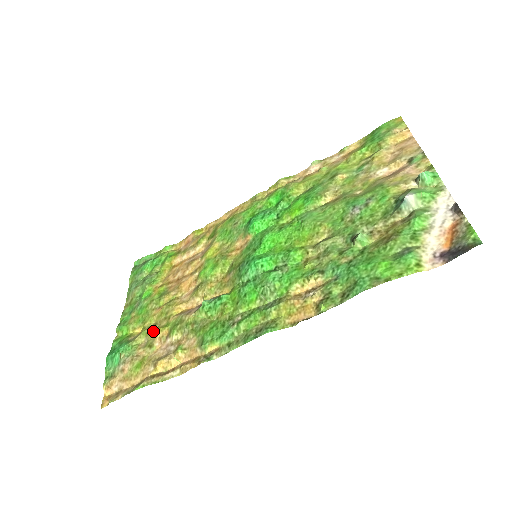
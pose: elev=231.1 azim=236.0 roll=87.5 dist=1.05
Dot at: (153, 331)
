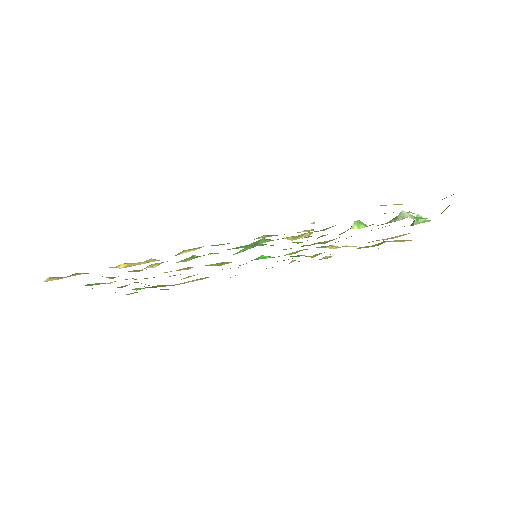
Dot at: occluded
